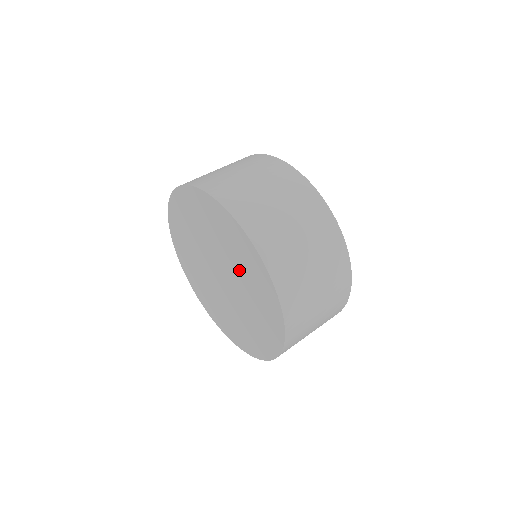
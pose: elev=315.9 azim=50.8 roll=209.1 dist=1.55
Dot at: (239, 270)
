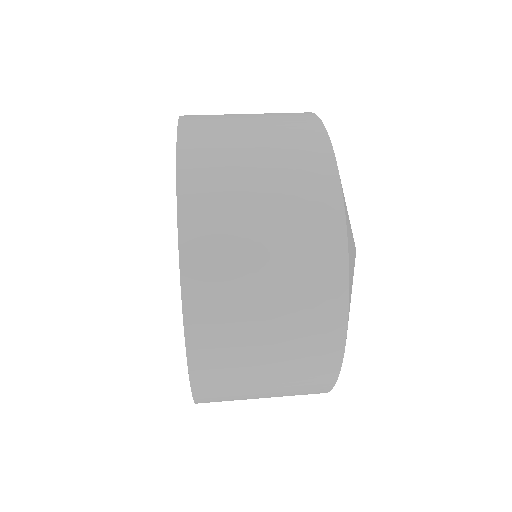
Dot at: occluded
